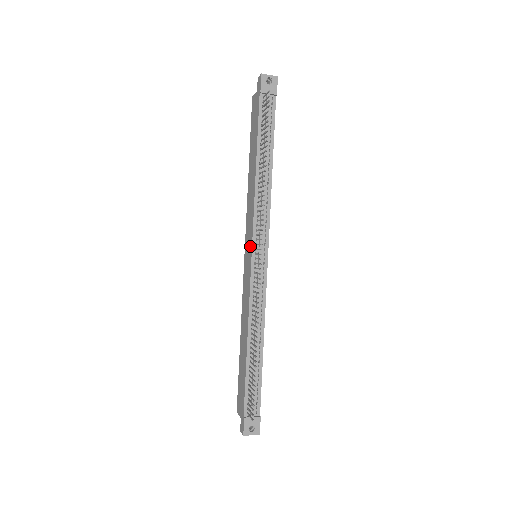
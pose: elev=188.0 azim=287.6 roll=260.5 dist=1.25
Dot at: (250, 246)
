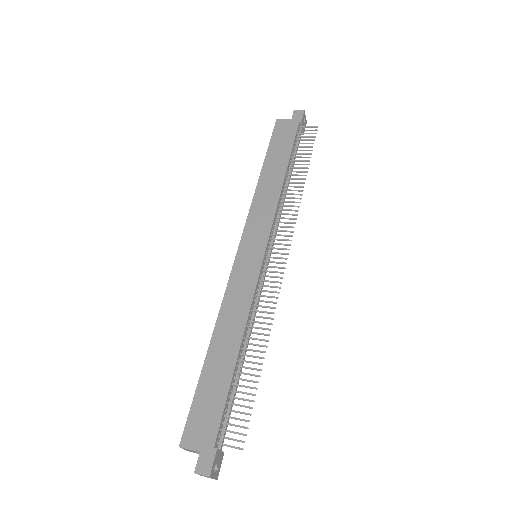
Dot at: (262, 242)
